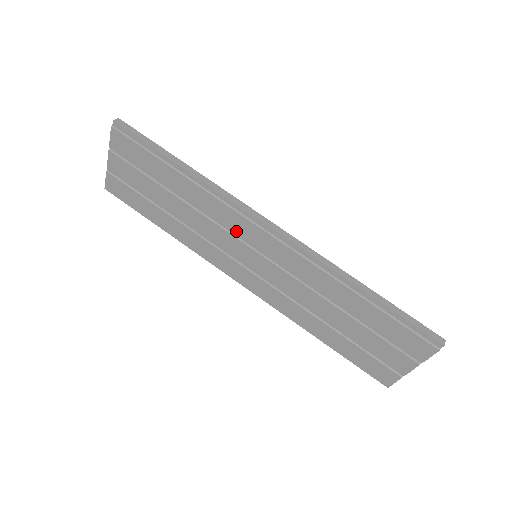
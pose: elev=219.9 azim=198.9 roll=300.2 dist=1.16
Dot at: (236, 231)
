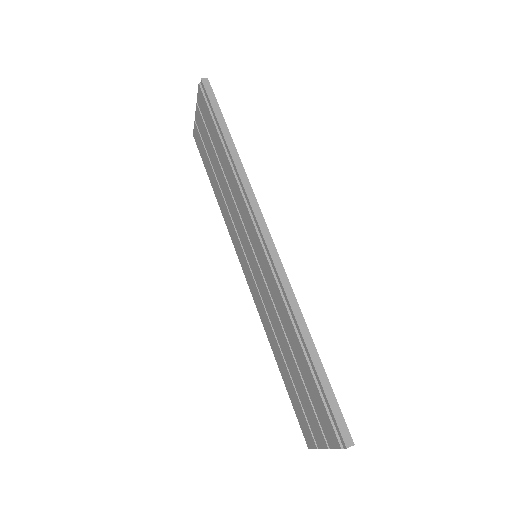
Dot at: (246, 224)
